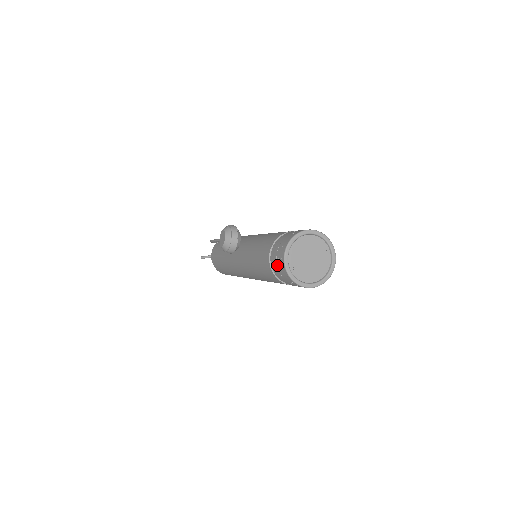
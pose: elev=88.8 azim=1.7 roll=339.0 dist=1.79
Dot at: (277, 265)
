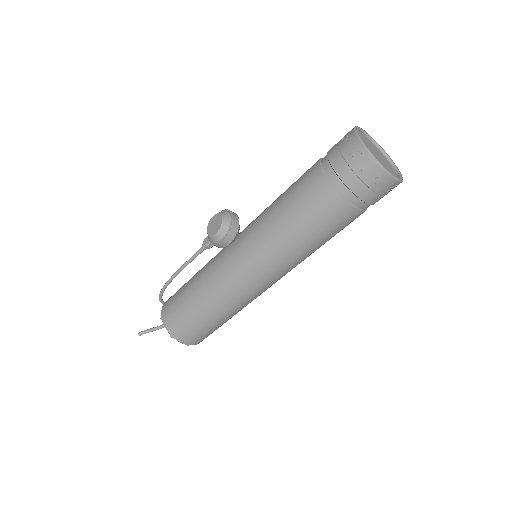
Dot at: (345, 159)
